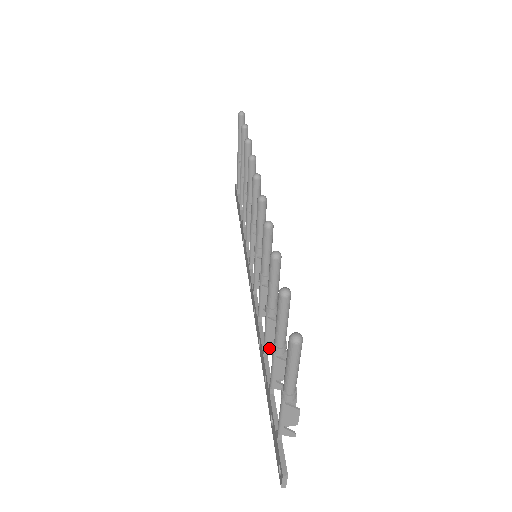
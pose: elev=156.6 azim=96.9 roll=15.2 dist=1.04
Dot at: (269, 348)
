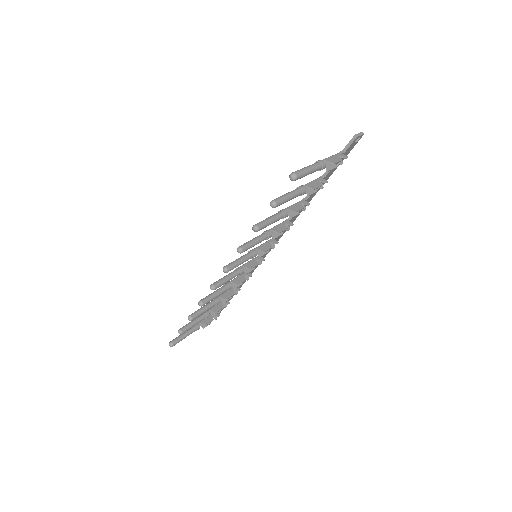
Dot at: (234, 290)
